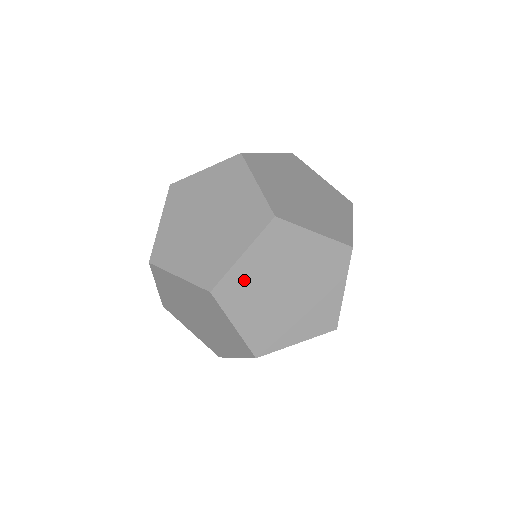
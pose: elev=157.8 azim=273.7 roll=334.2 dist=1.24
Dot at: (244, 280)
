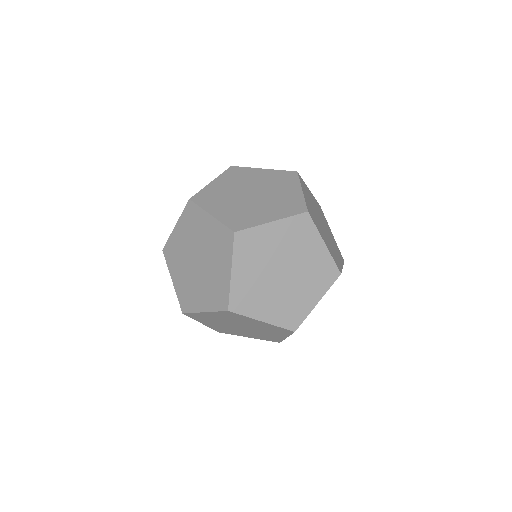
Dot at: (206, 317)
